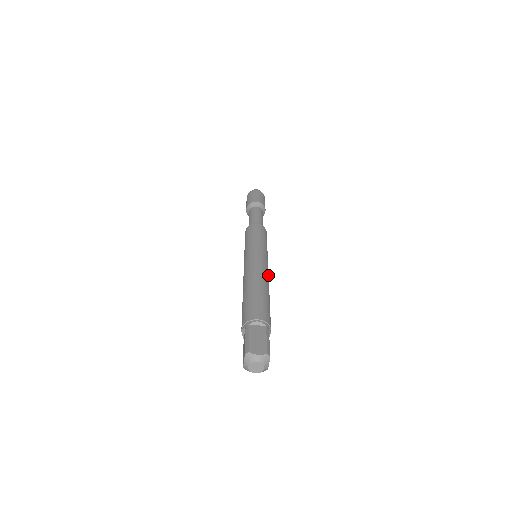
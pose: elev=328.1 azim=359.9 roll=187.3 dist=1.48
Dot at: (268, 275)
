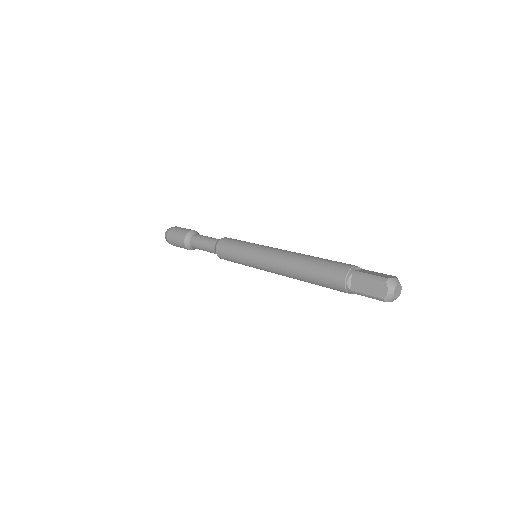
Dot at: occluded
